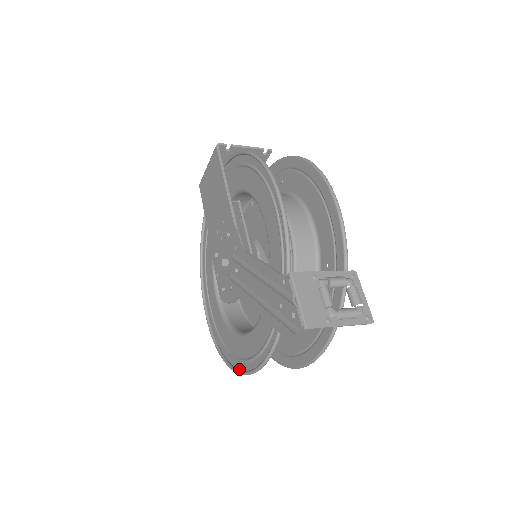
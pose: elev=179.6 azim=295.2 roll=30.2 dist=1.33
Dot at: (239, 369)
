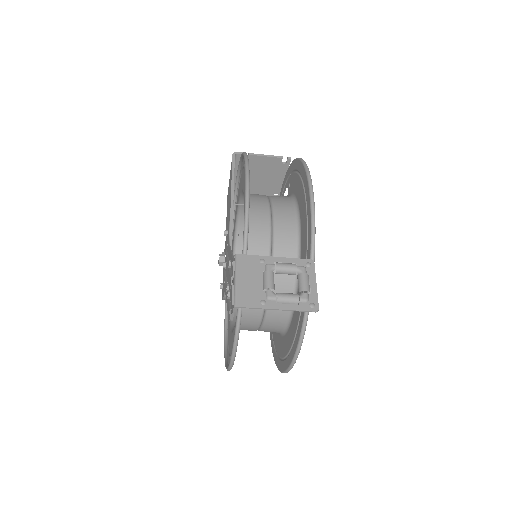
Dot at: occluded
